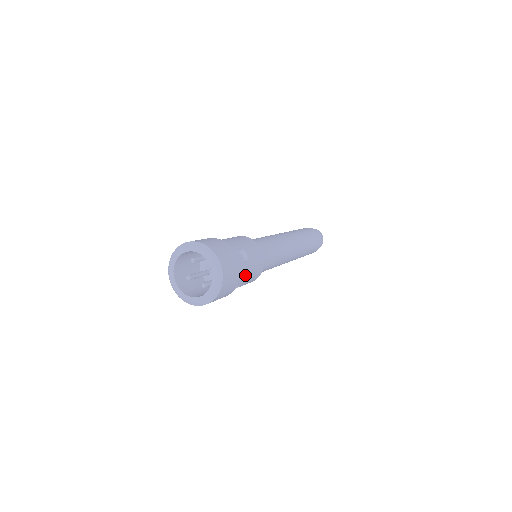
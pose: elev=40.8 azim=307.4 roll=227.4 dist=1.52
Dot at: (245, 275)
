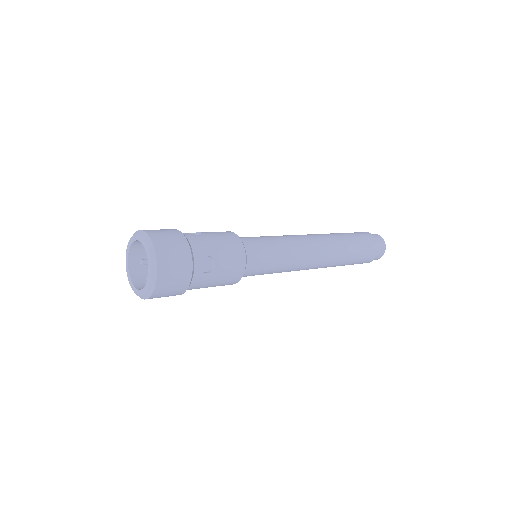
Dot at: (204, 283)
